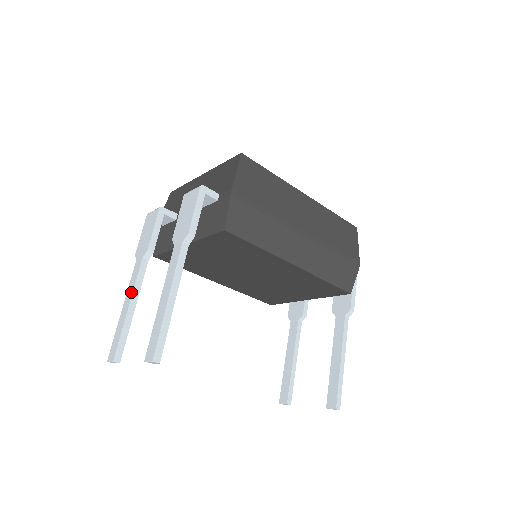
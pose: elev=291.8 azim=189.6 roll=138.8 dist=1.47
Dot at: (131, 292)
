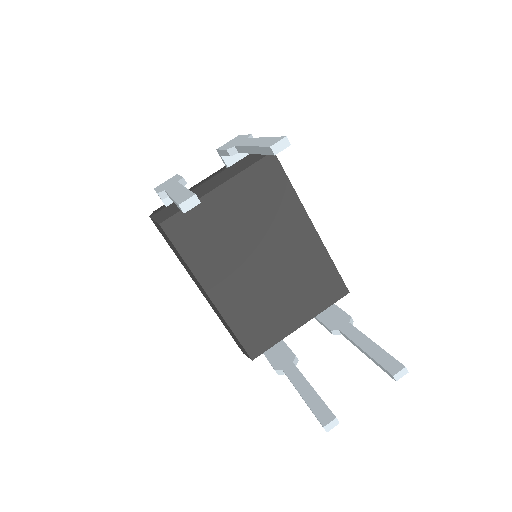
Dot at: (179, 187)
